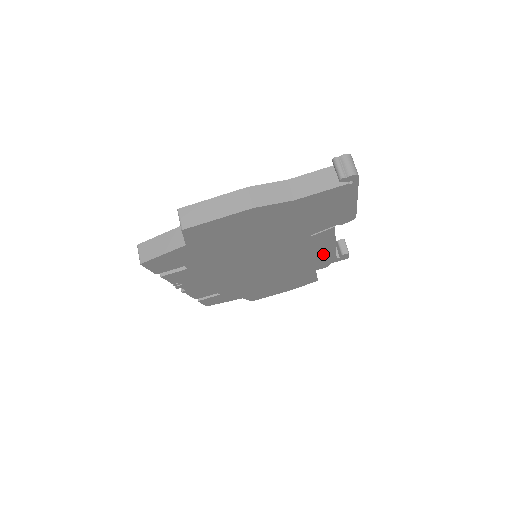
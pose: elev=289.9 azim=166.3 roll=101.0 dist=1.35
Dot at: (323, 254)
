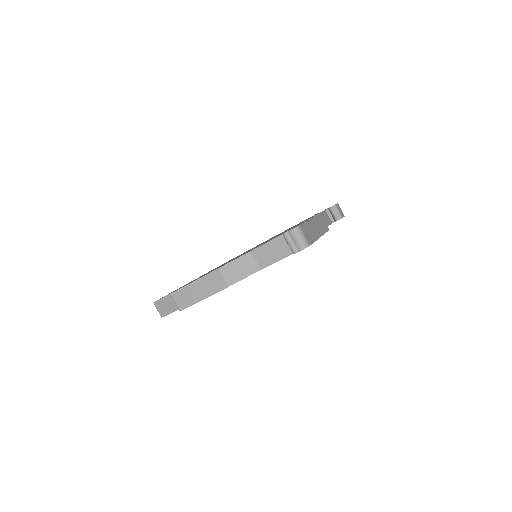
Dot at: occluded
